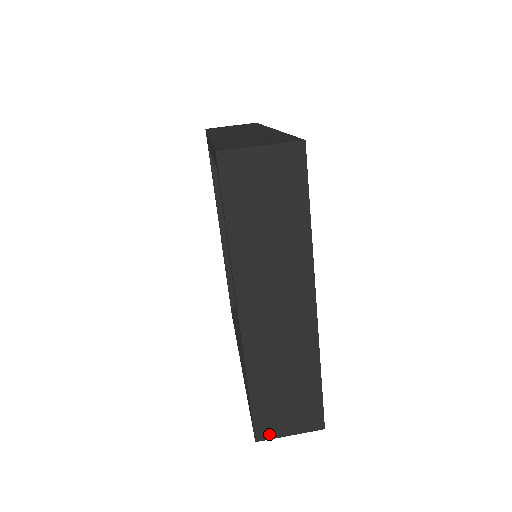
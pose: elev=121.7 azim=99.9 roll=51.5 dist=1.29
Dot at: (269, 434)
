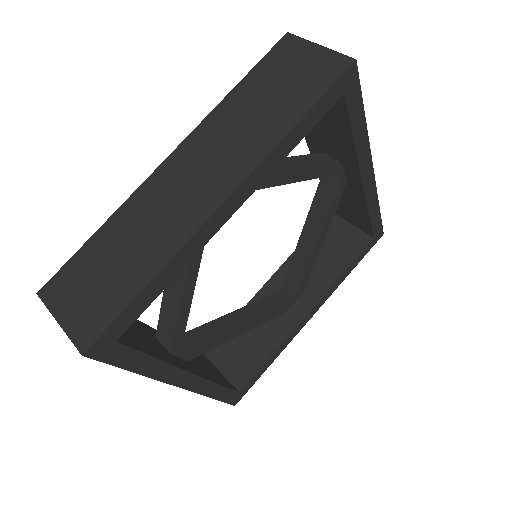
Dot at: (52, 298)
